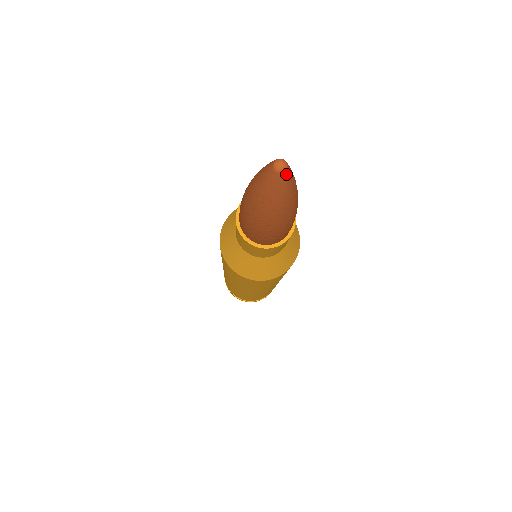
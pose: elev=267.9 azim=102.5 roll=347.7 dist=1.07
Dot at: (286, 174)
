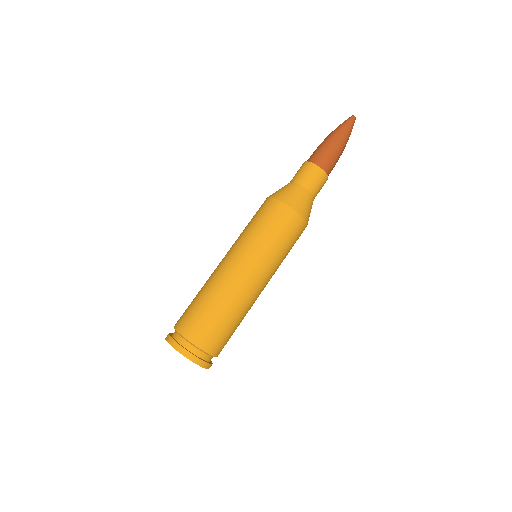
Dot at: (354, 118)
